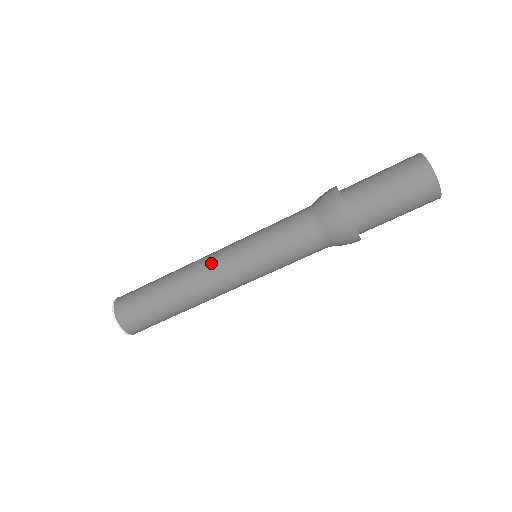
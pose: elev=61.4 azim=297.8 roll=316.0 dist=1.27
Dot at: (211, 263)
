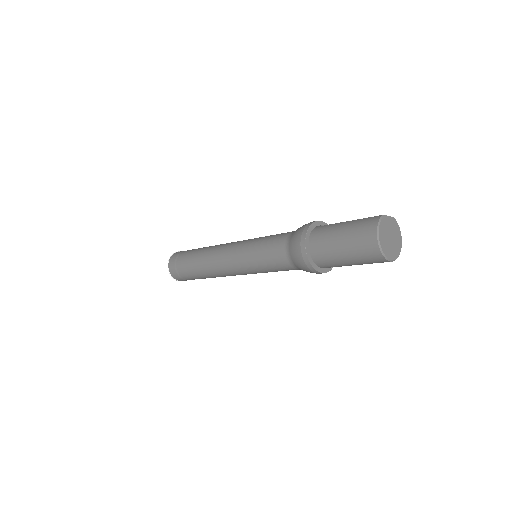
Dot at: (221, 254)
